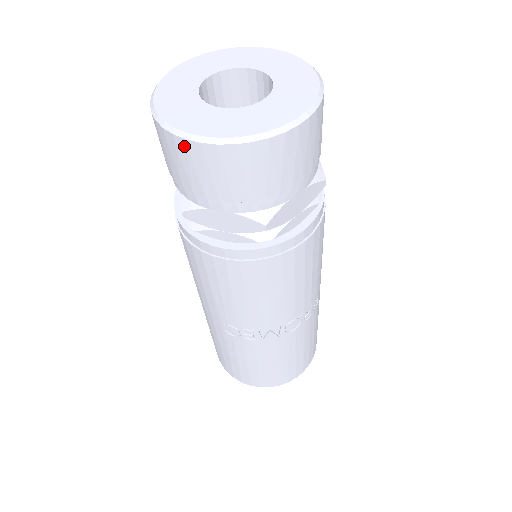
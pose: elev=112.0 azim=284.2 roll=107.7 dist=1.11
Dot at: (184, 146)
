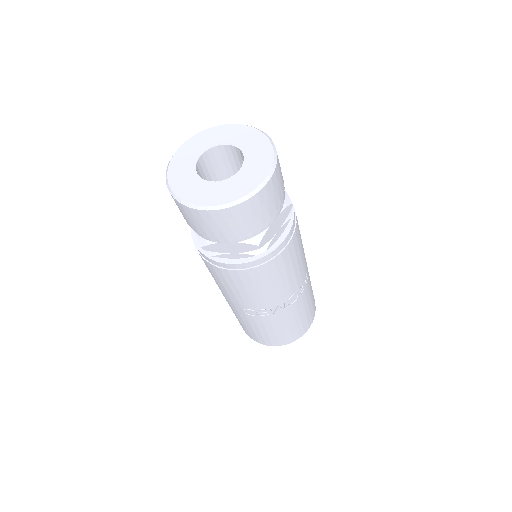
Dot at: (197, 213)
